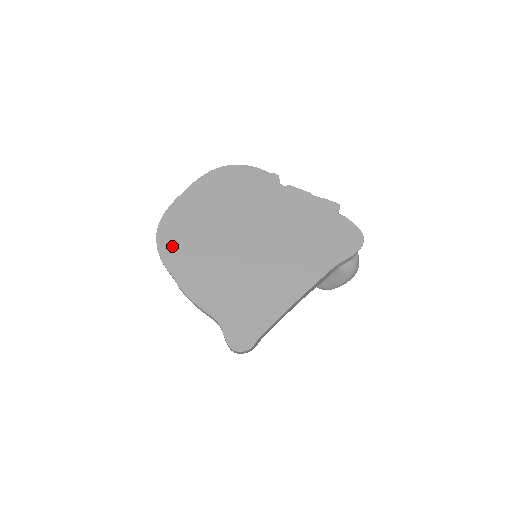
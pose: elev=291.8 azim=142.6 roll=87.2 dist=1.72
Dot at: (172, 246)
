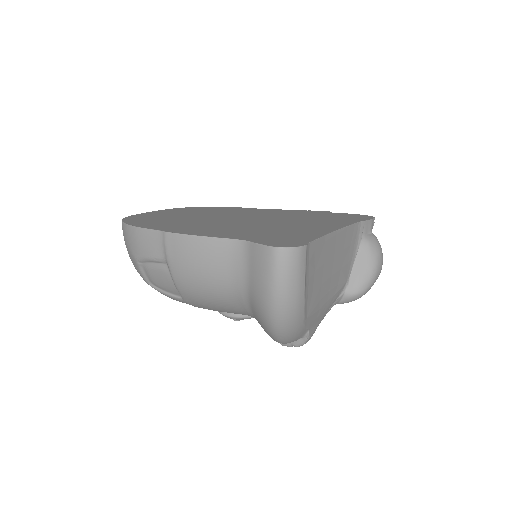
Dot at: (146, 222)
